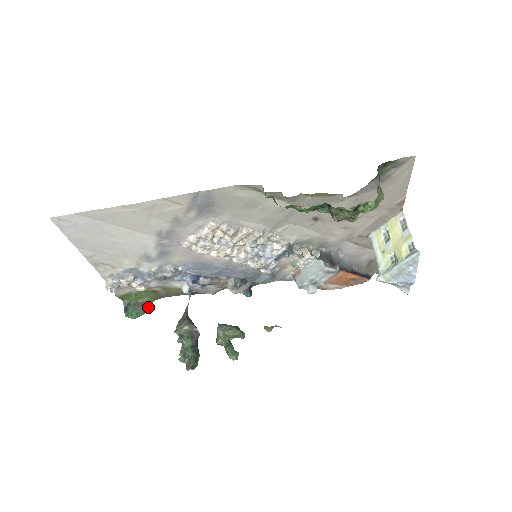
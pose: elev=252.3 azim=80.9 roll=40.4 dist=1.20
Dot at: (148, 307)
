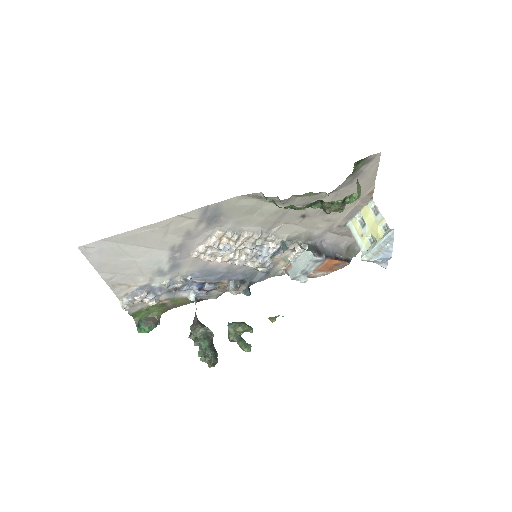
Dot at: (158, 320)
